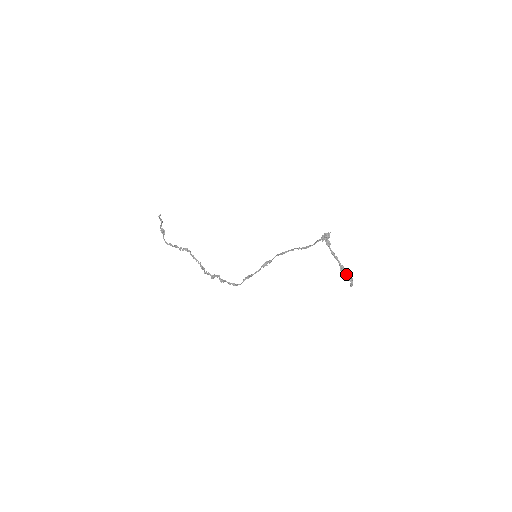
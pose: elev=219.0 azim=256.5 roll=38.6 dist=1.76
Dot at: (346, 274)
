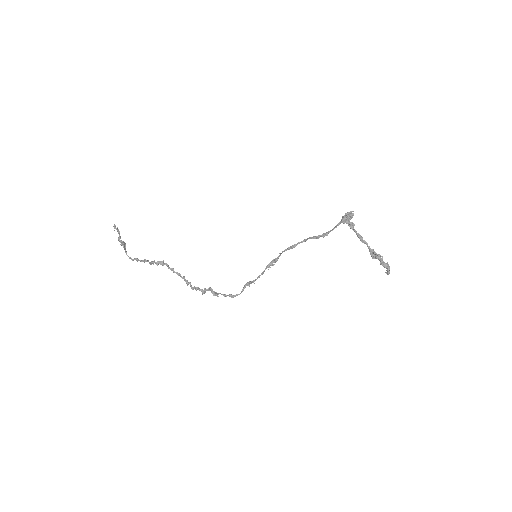
Dot at: (380, 260)
